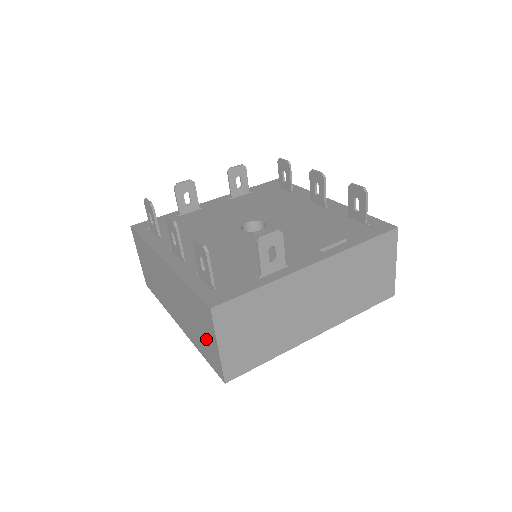
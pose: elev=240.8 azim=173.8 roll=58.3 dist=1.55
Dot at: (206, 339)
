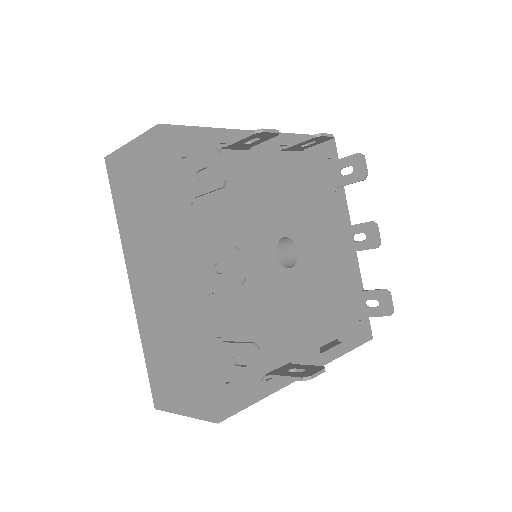
Dot at: (172, 383)
